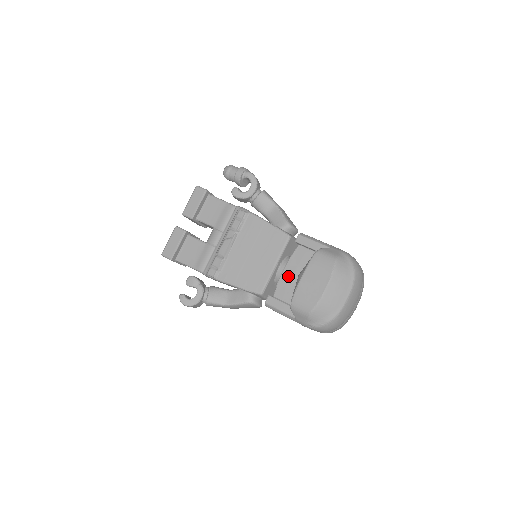
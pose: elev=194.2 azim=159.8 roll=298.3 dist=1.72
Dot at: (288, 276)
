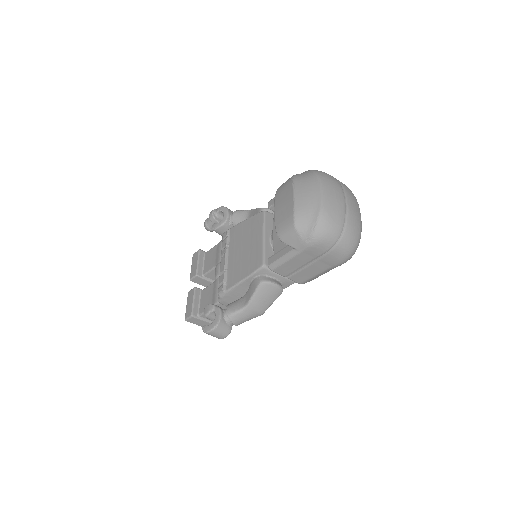
Dot at: occluded
